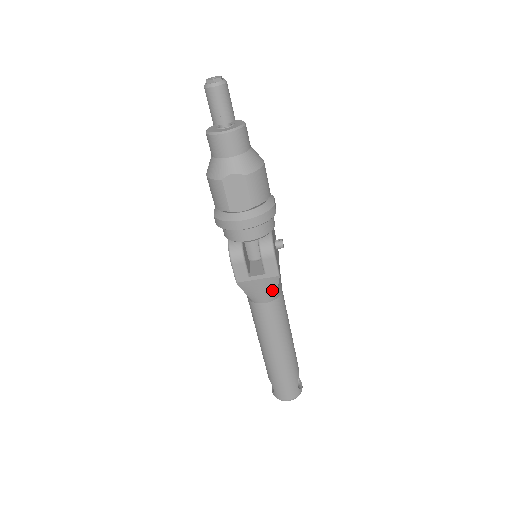
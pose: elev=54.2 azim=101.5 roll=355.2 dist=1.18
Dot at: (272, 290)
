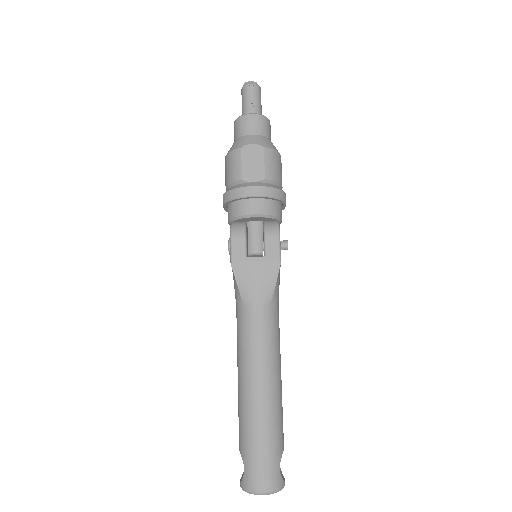
Dot at: (269, 285)
